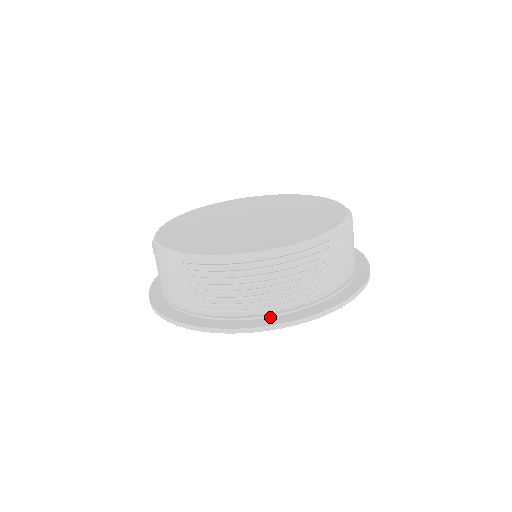
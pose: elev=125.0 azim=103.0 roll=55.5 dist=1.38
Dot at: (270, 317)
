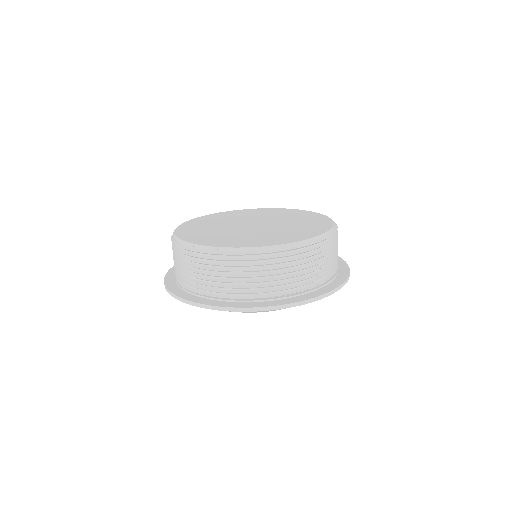
Dot at: (276, 300)
